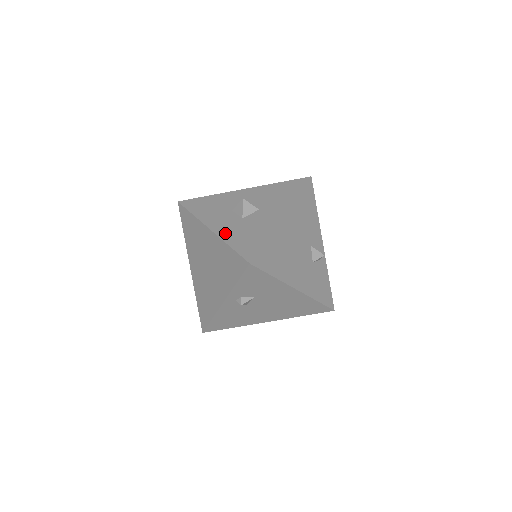
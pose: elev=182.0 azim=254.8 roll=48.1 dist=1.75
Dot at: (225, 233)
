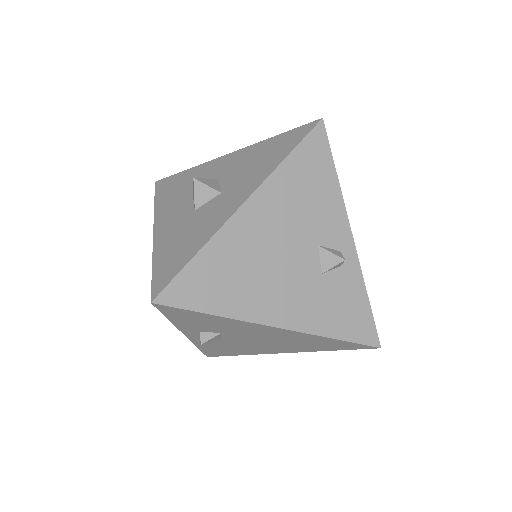
Dot at: (162, 239)
